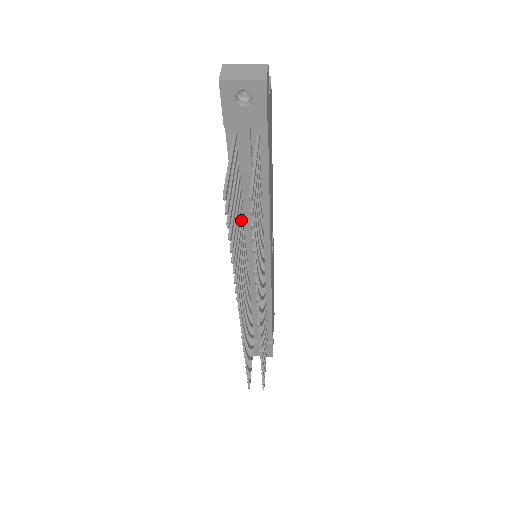
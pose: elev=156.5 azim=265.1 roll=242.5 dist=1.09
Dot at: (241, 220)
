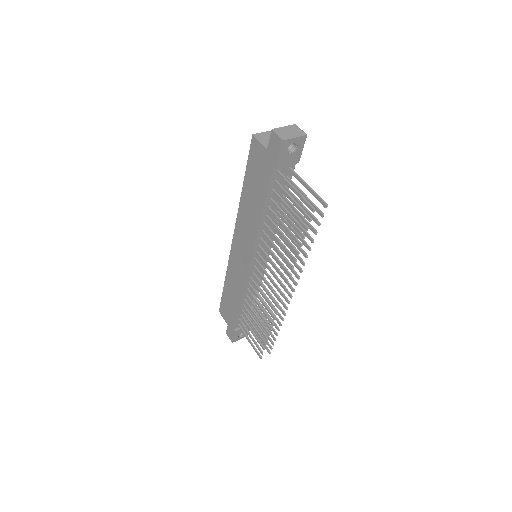
Dot at: occluded
